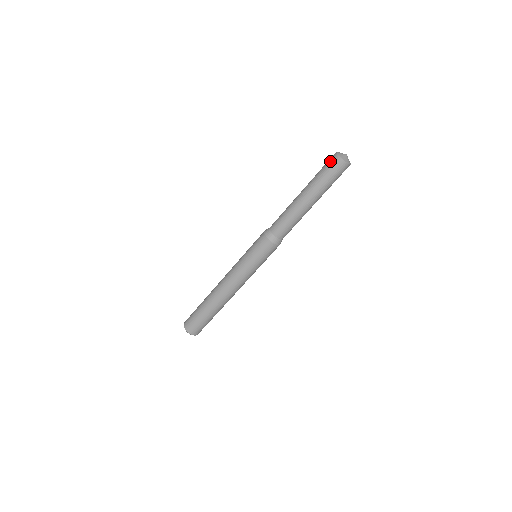
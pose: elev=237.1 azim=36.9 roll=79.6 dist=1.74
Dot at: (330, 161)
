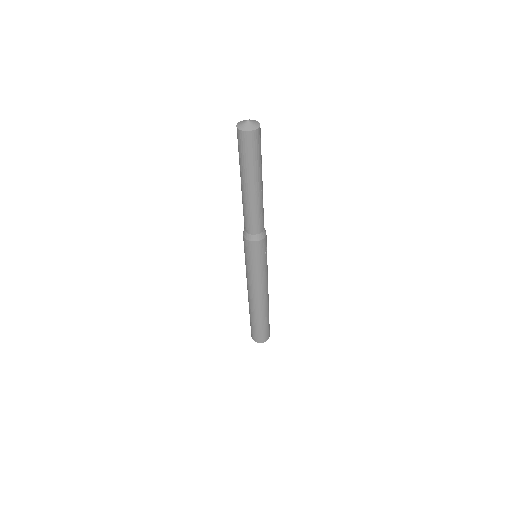
Dot at: (237, 138)
